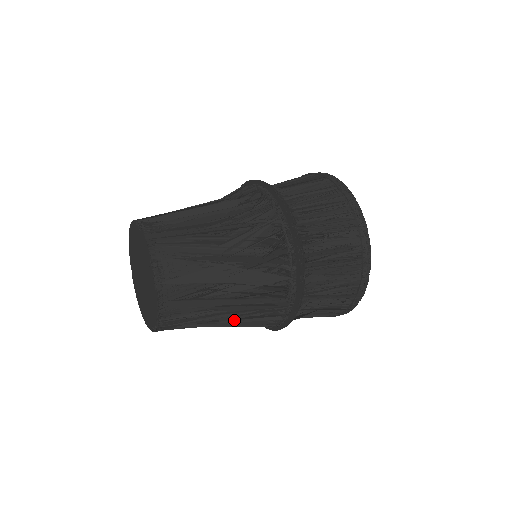
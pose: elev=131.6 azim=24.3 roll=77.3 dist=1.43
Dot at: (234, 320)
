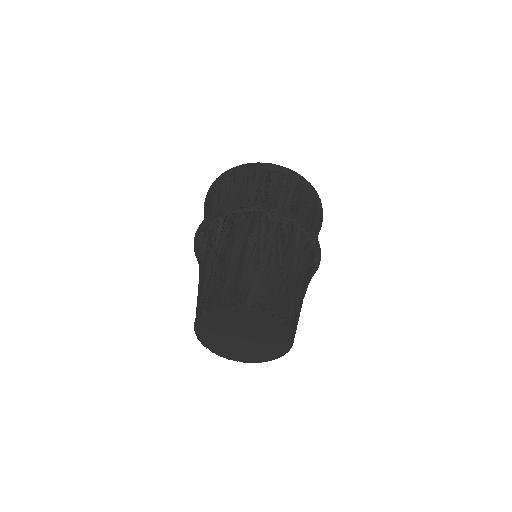
Dot at: occluded
